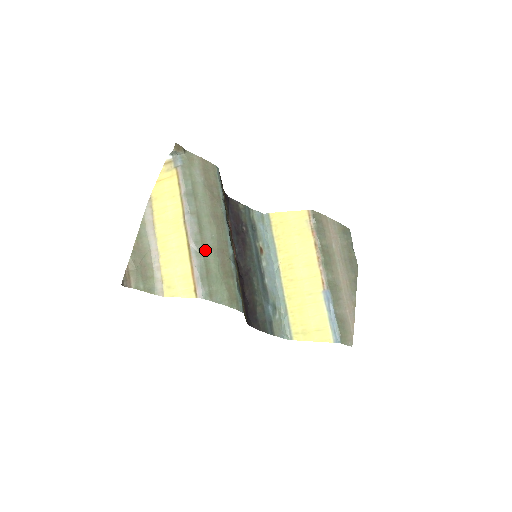
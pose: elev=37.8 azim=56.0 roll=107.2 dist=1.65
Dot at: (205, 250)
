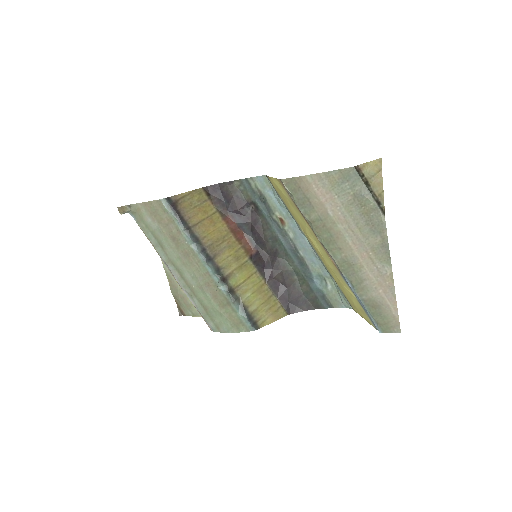
Dot at: (193, 291)
